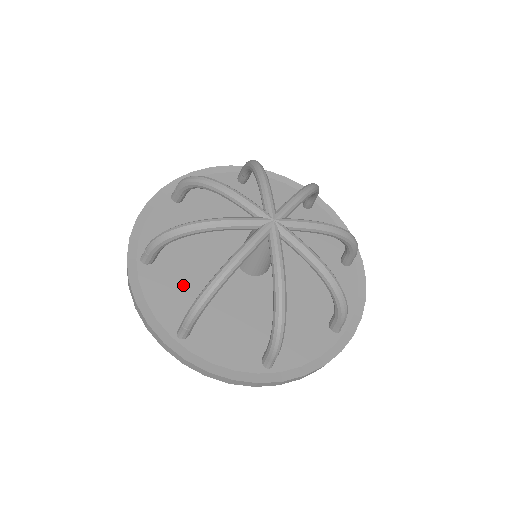
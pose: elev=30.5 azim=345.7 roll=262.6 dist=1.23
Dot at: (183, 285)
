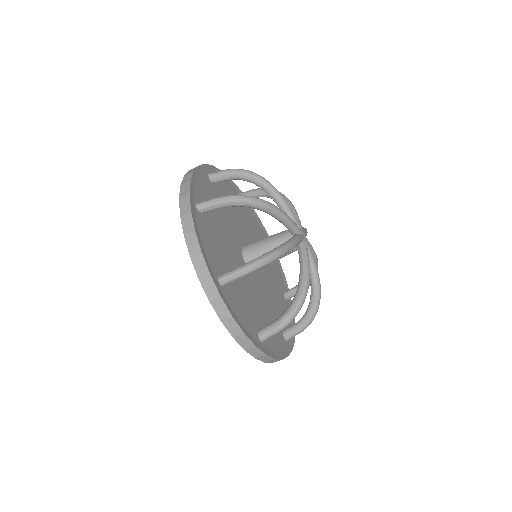
Dot at: occluded
